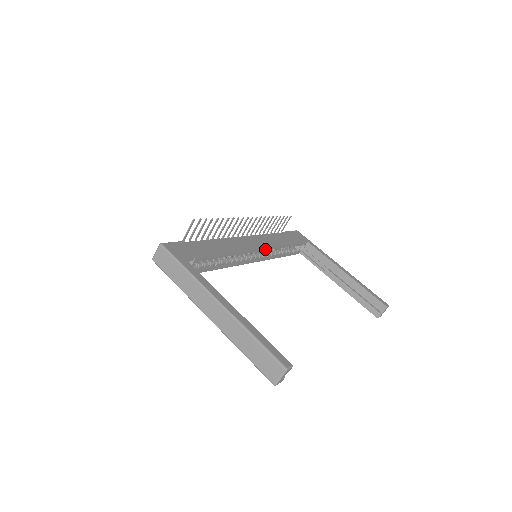
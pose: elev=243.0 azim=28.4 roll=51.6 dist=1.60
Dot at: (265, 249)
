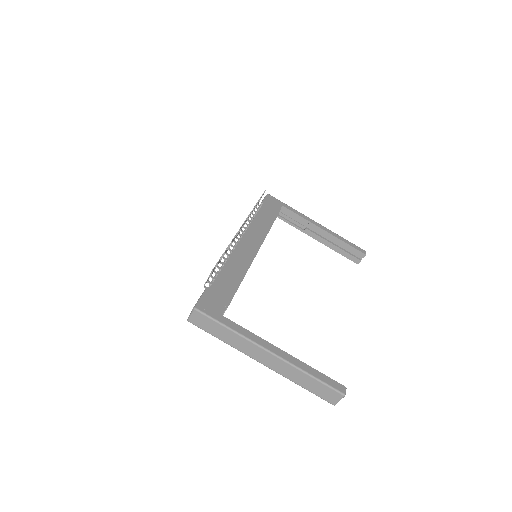
Dot at: occluded
